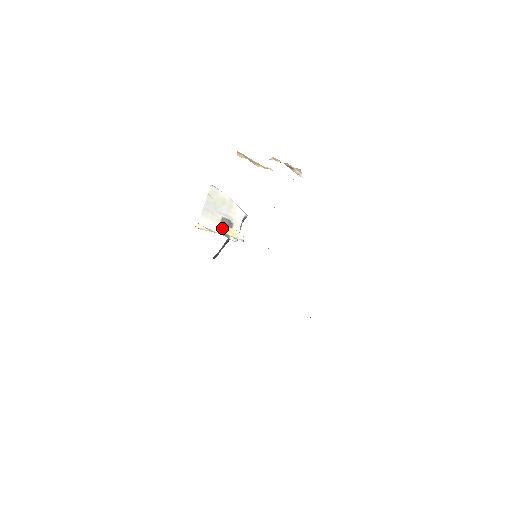
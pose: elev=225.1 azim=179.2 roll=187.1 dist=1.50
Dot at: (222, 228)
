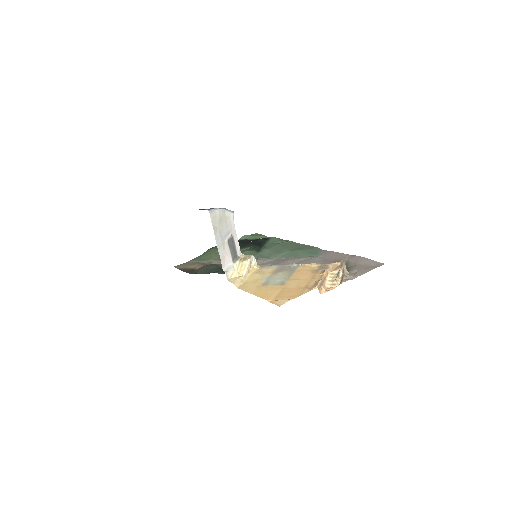
Dot at: (246, 268)
